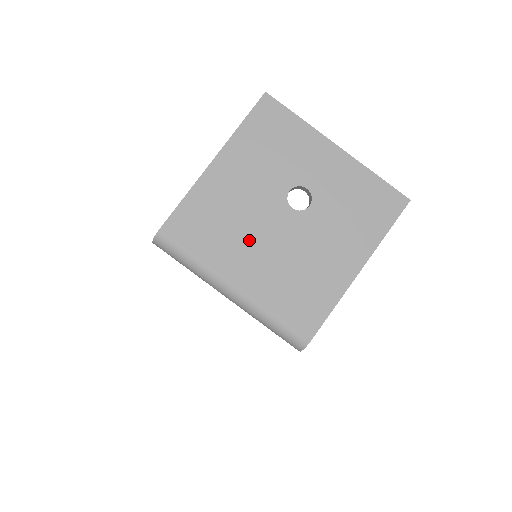
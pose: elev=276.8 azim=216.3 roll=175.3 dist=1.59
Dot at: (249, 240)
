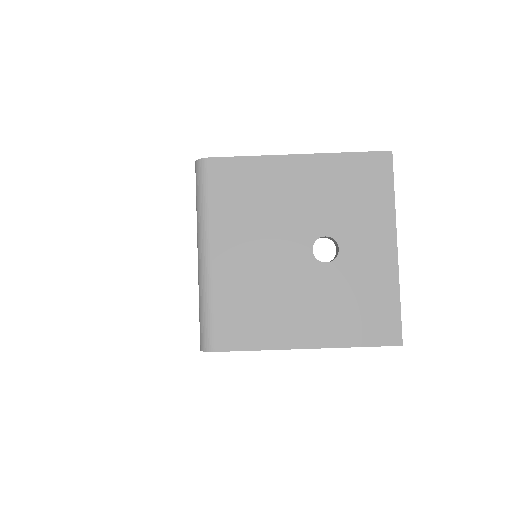
Dot at: (257, 235)
